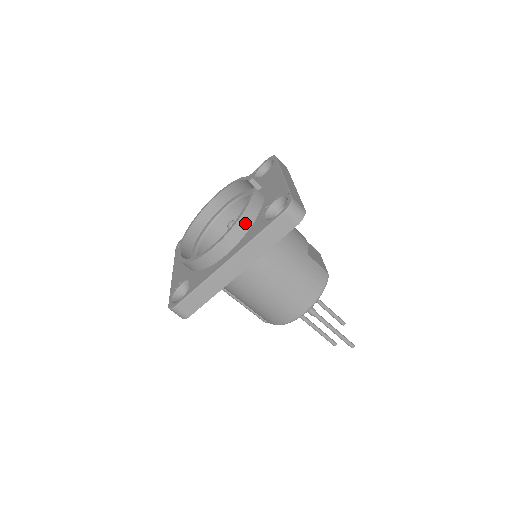
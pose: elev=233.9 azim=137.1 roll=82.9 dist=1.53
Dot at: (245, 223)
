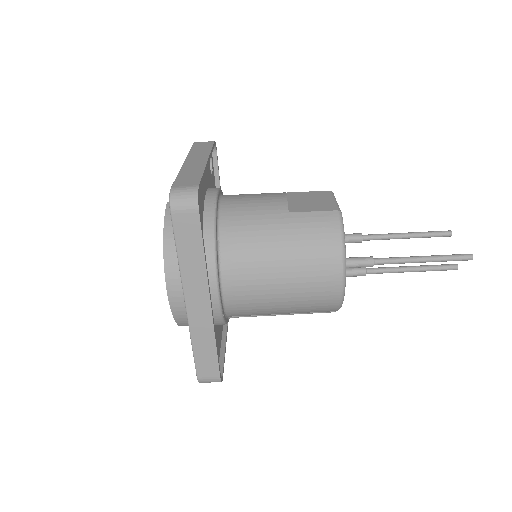
Dot at: (173, 249)
